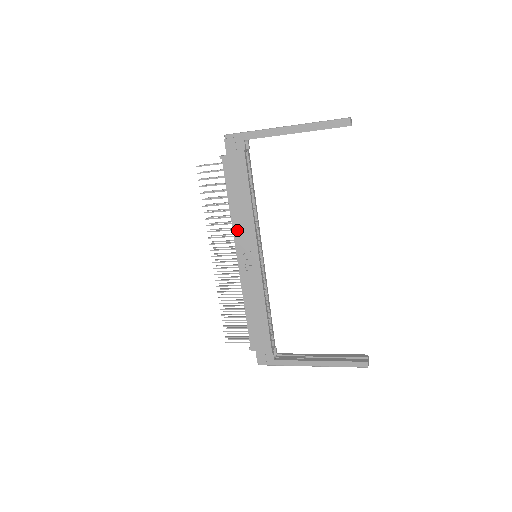
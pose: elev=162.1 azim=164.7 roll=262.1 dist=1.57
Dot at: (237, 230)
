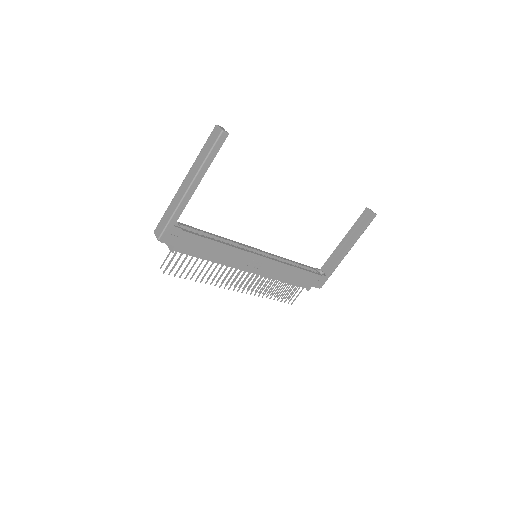
Dot at: (232, 264)
